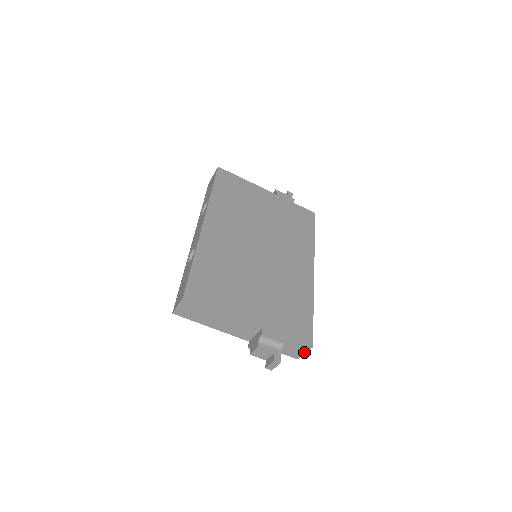
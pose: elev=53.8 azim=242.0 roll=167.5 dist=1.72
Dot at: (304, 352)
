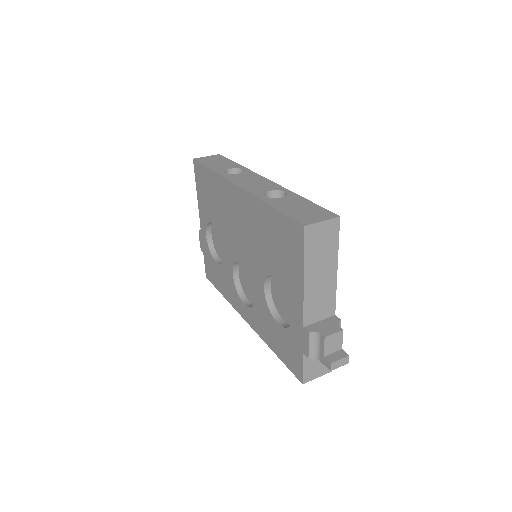
Dot at: (319, 375)
